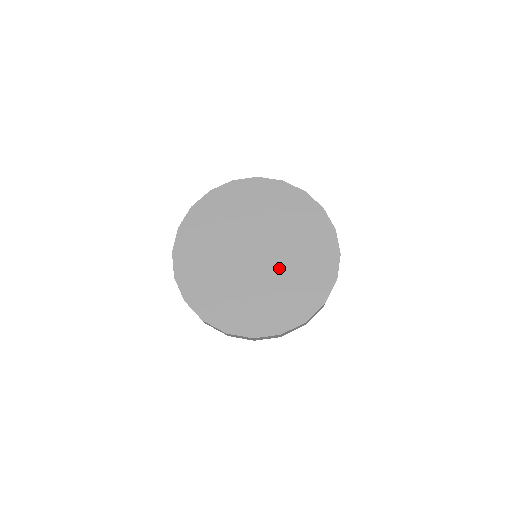
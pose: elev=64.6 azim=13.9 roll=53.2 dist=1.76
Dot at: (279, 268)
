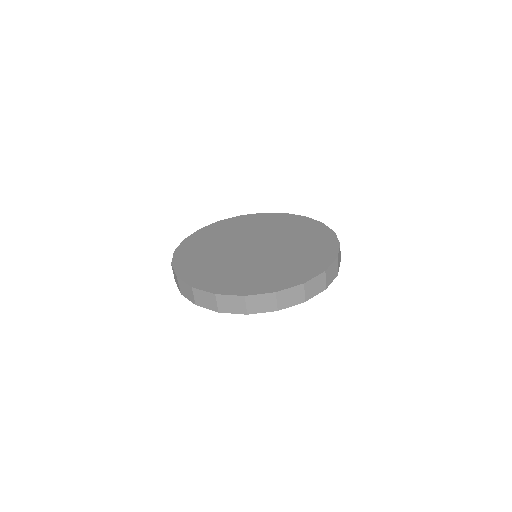
Dot at: (277, 254)
